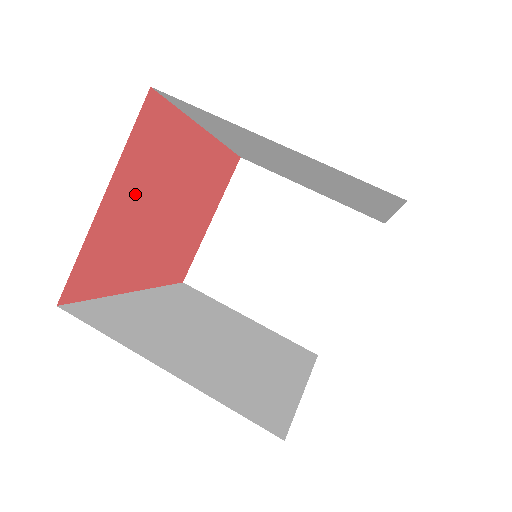
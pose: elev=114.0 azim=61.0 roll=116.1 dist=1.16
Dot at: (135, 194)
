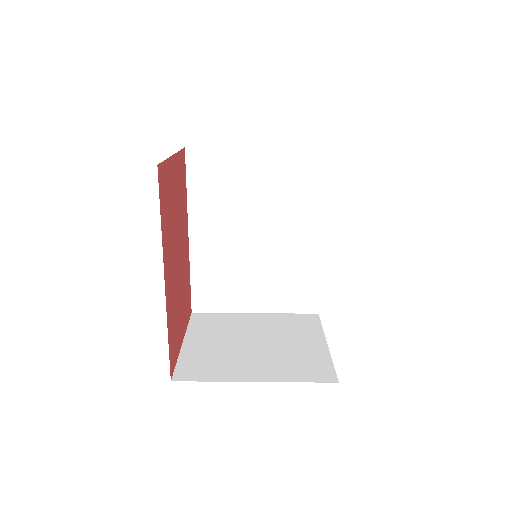
Dot at: (180, 317)
